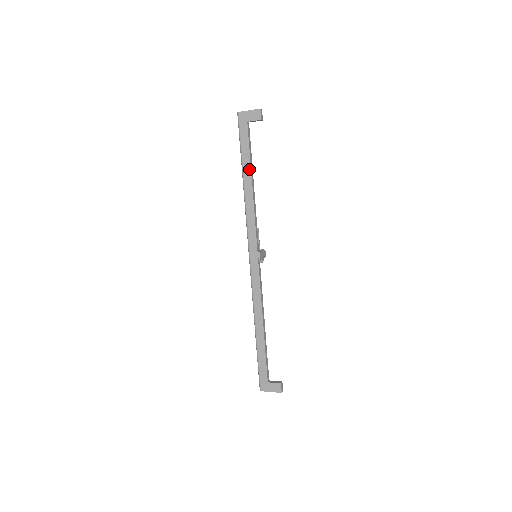
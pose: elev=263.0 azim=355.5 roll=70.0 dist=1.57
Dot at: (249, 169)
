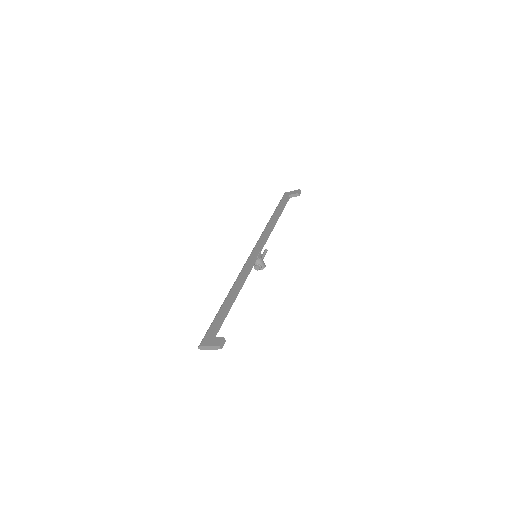
Dot at: (278, 213)
